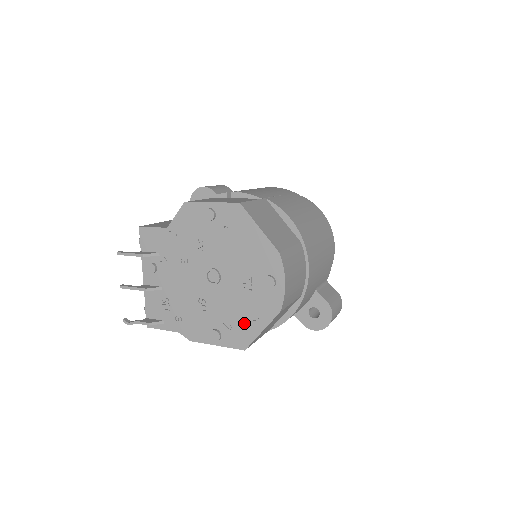
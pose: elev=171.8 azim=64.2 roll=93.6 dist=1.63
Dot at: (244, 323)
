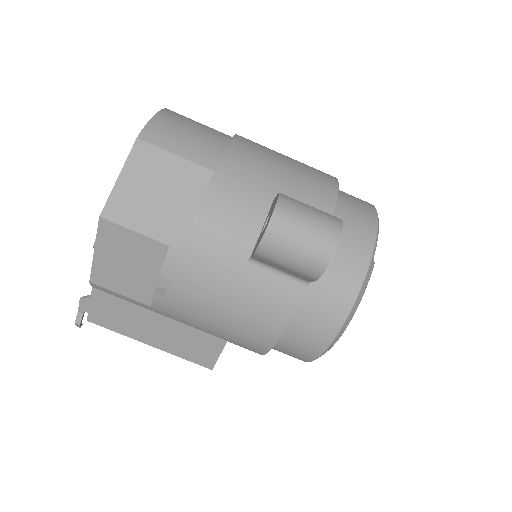
Dot at: occluded
